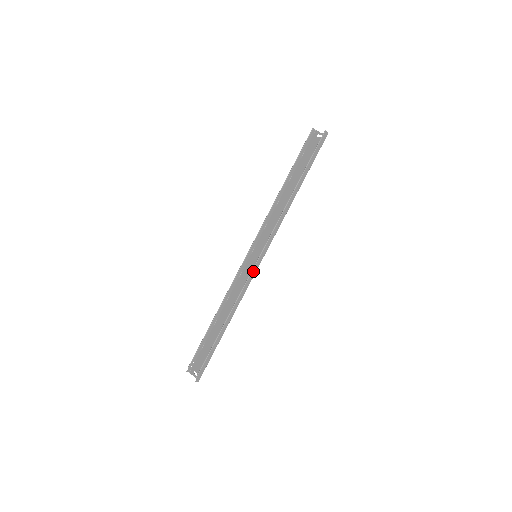
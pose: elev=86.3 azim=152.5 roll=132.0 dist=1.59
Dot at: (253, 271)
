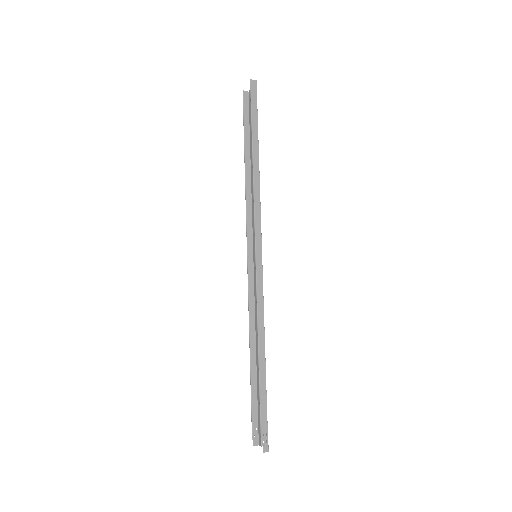
Dot at: (258, 273)
